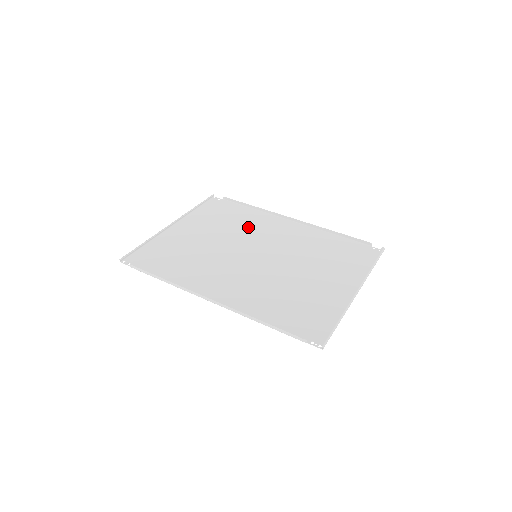
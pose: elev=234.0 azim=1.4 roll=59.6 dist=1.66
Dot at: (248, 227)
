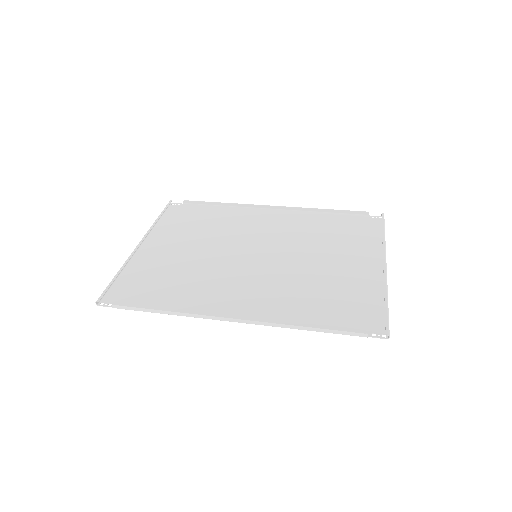
Dot at: (229, 227)
